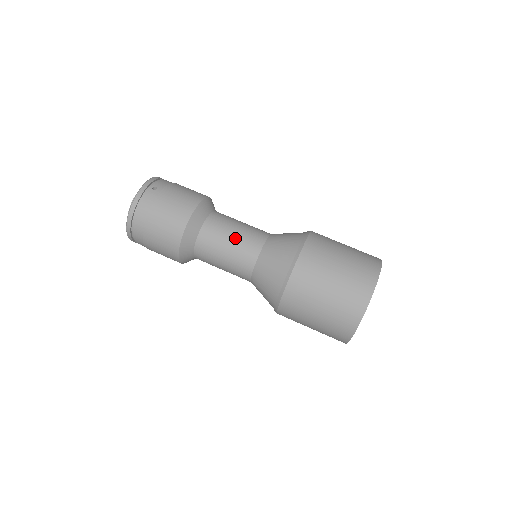
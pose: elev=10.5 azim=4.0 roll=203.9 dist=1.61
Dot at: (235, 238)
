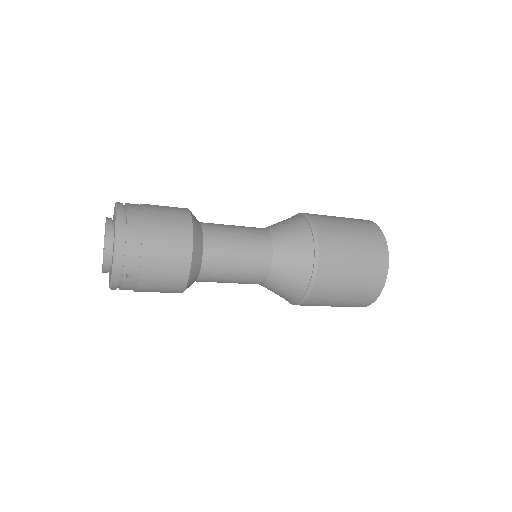
Dot at: (239, 229)
